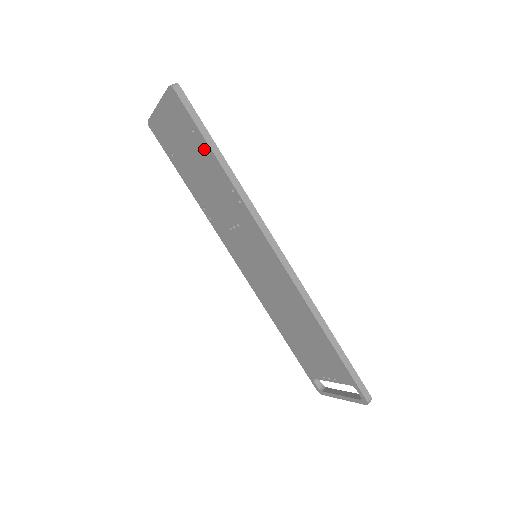
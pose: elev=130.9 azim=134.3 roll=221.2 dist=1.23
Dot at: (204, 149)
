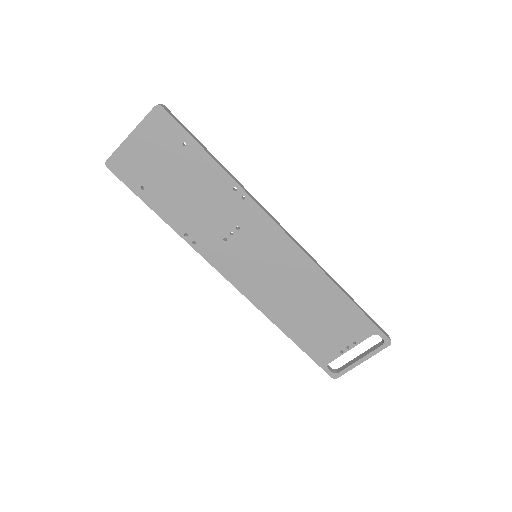
Dot at: (199, 159)
